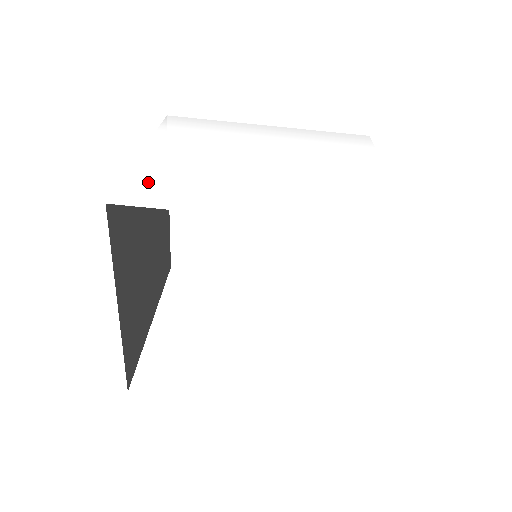
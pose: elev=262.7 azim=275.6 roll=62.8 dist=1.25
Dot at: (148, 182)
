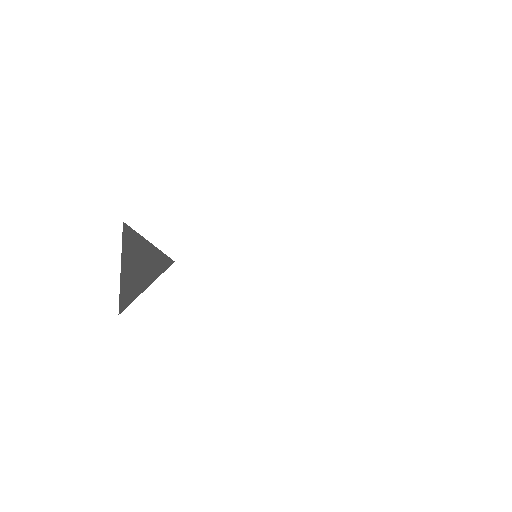
Dot at: (166, 299)
